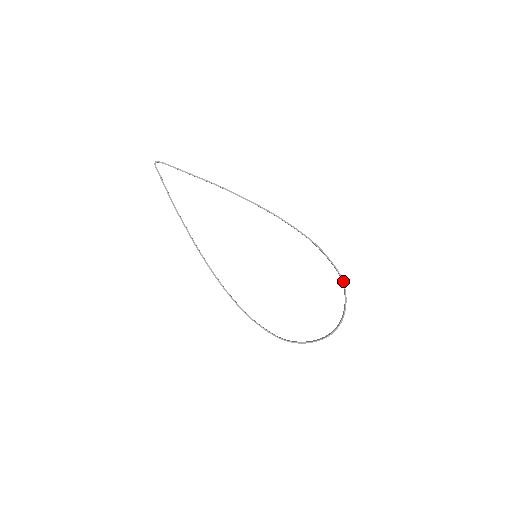
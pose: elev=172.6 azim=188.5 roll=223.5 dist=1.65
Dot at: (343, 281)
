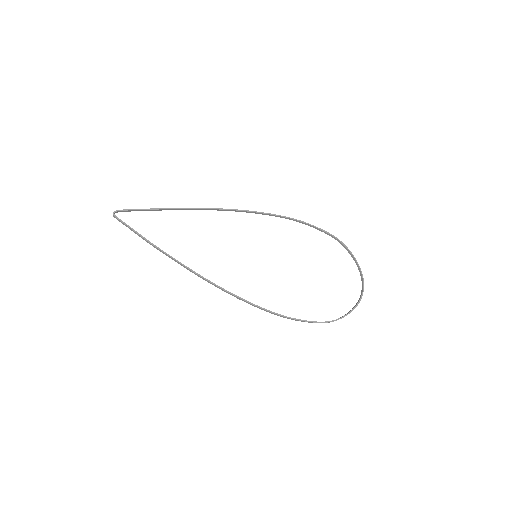
Dot at: (340, 241)
